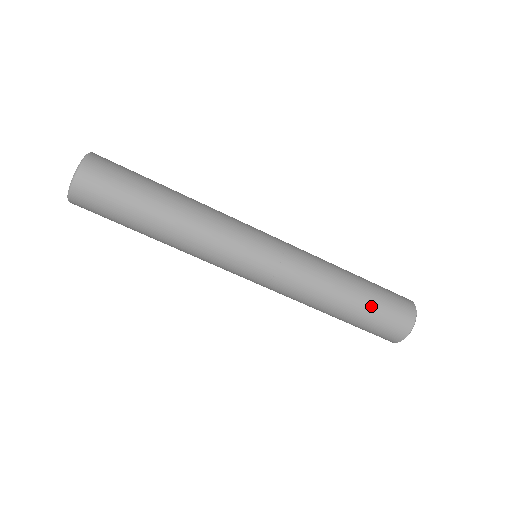
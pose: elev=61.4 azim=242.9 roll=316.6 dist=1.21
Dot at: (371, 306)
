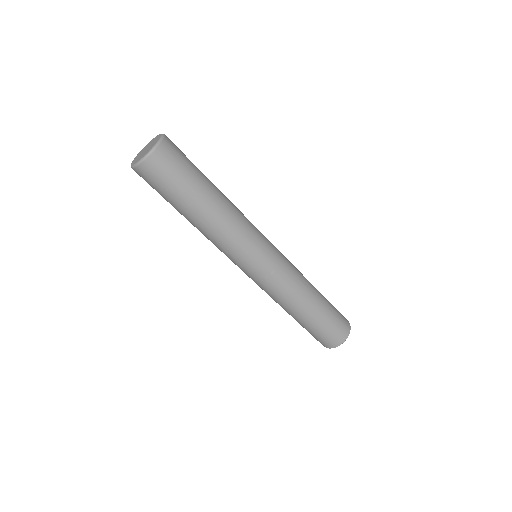
Dot at: (308, 328)
